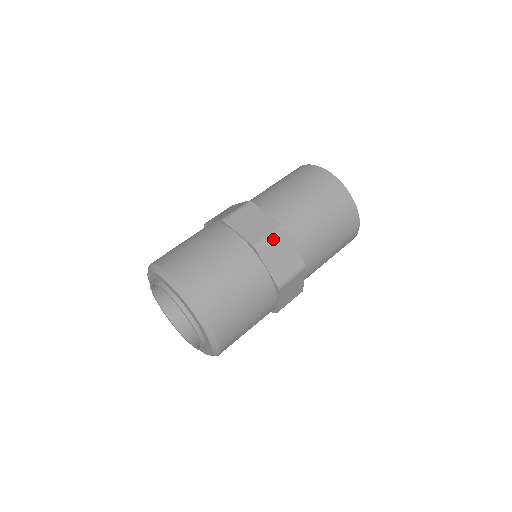
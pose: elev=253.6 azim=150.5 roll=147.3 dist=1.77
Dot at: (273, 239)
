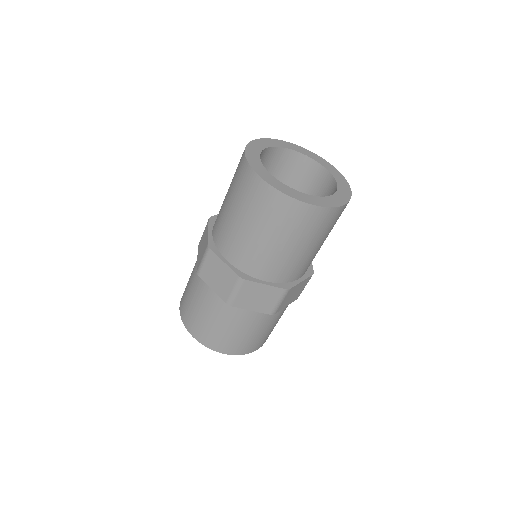
Dot at: (240, 292)
